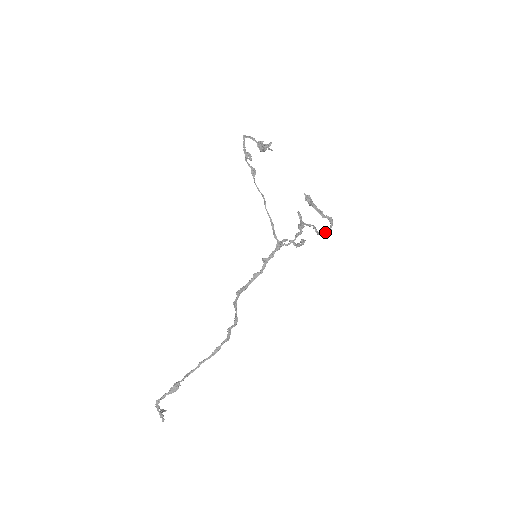
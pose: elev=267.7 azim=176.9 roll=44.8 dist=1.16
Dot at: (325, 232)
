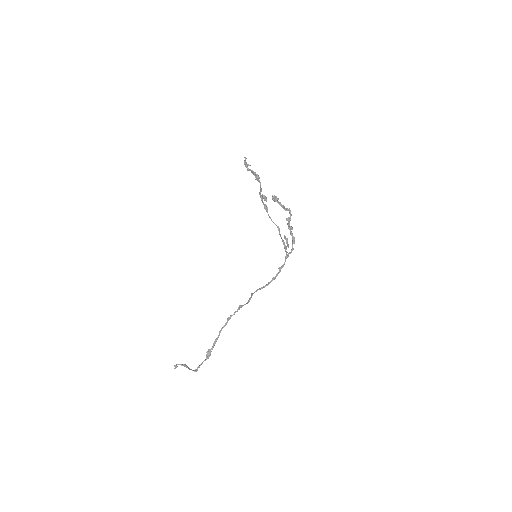
Dot at: (288, 221)
